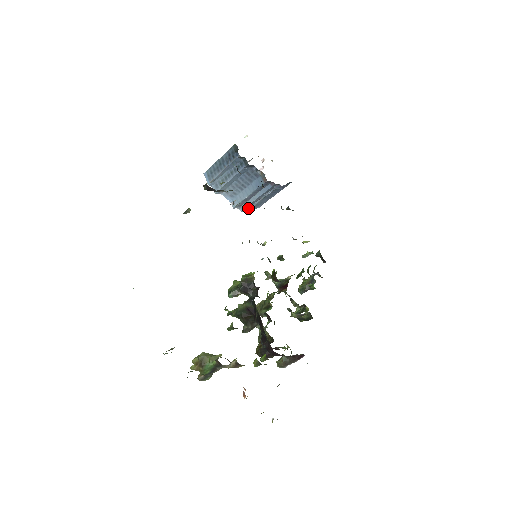
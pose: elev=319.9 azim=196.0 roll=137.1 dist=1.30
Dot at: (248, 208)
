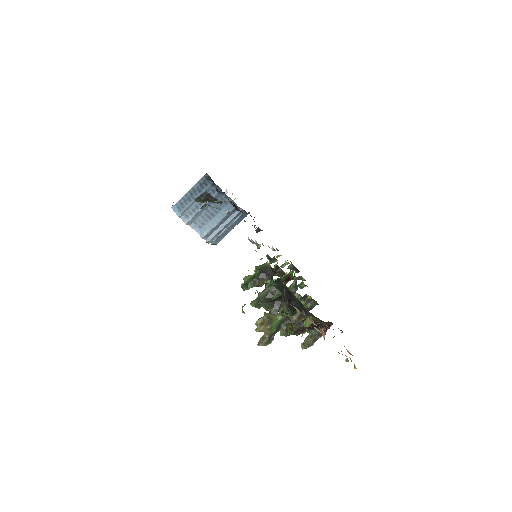
Dot at: (214, 239)
